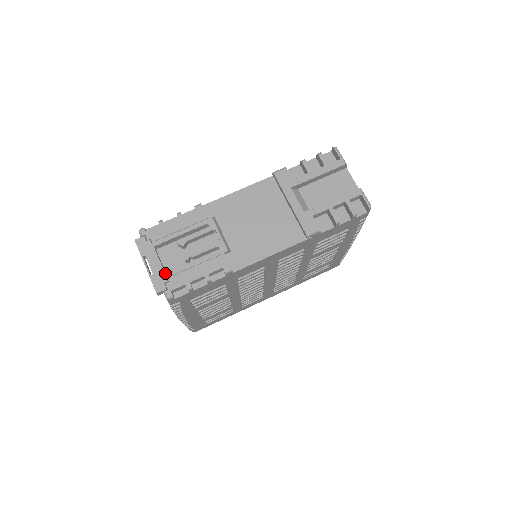
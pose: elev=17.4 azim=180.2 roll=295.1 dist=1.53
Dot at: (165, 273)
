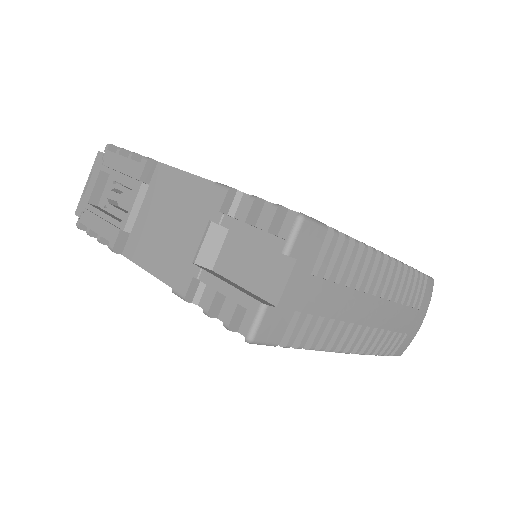
Dot at: (92, 202)
